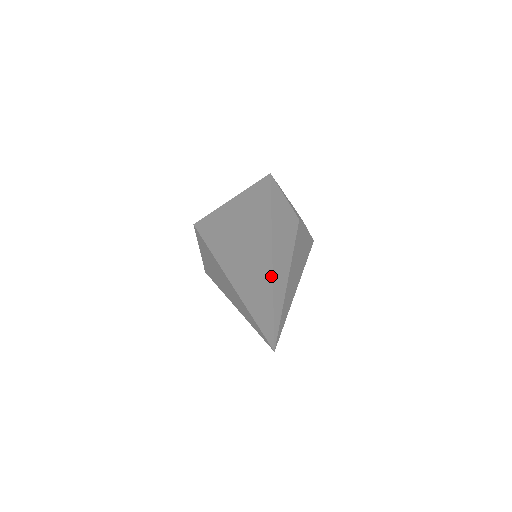
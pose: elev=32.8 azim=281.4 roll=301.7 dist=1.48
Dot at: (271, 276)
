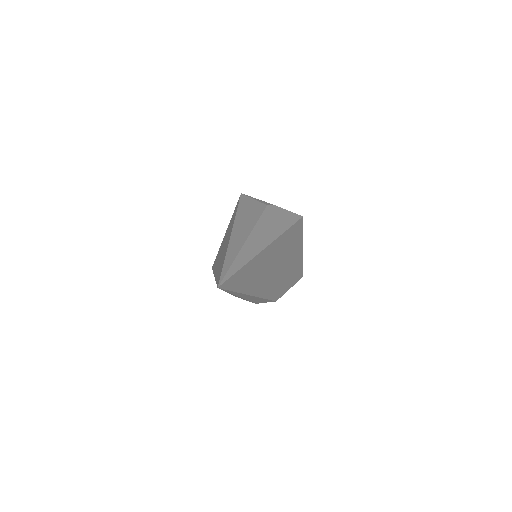
Dot at: (227, 247)
